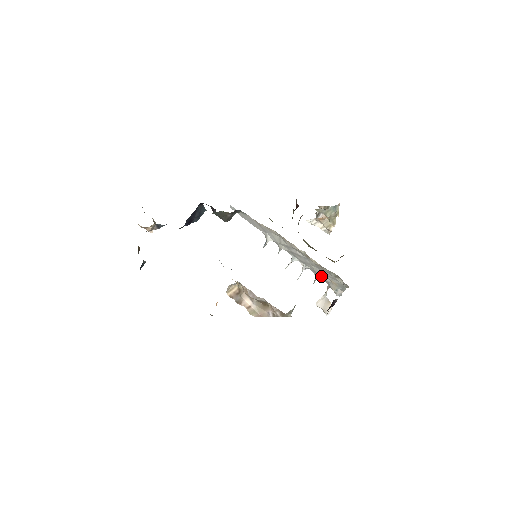
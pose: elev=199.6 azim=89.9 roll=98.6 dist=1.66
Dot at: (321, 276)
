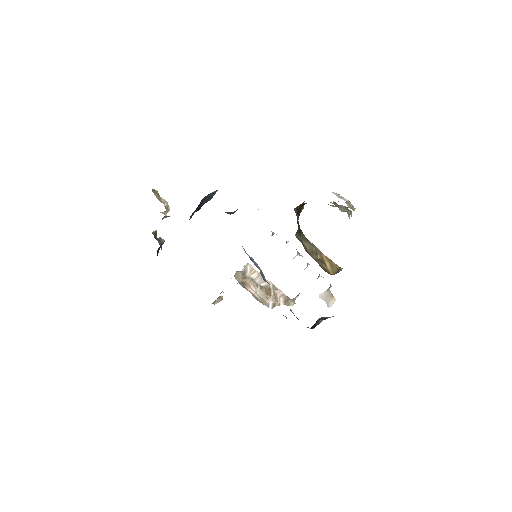
Dot at: occluded
